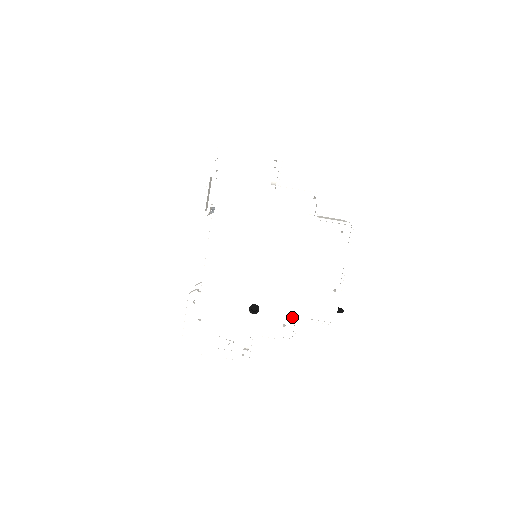
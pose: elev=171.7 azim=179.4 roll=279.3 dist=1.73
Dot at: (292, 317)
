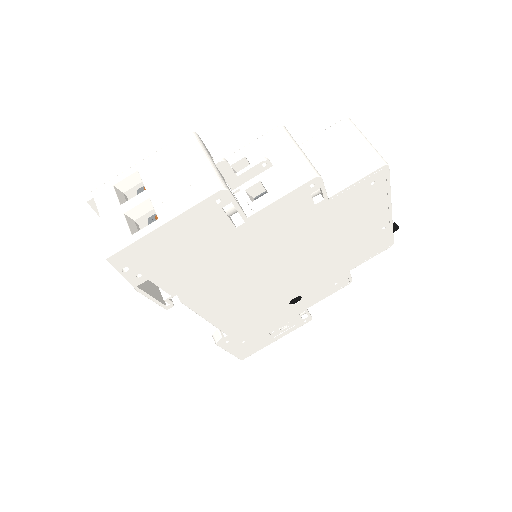
Dot at: (342, 275)
